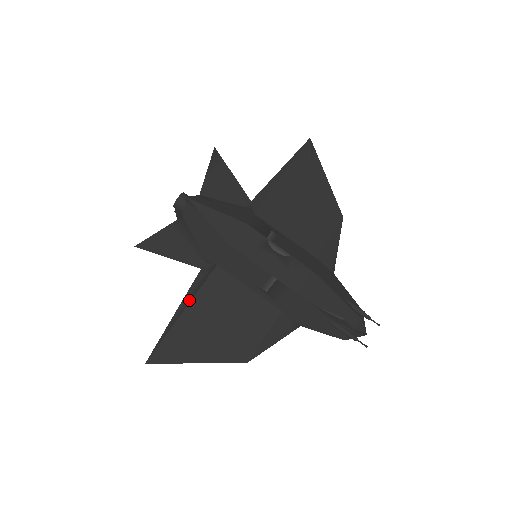
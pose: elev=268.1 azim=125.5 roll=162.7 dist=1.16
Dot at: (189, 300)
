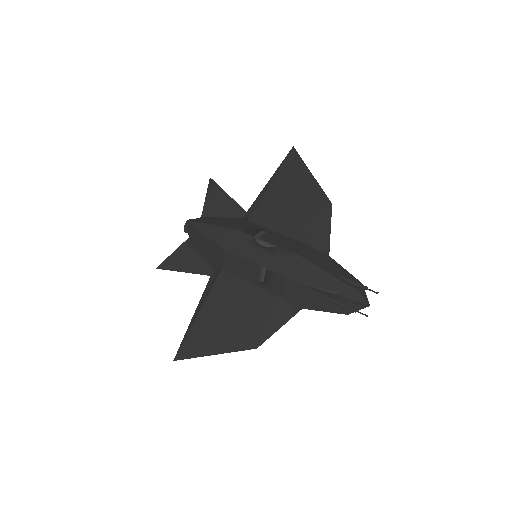
Dot at: (202, 303)
